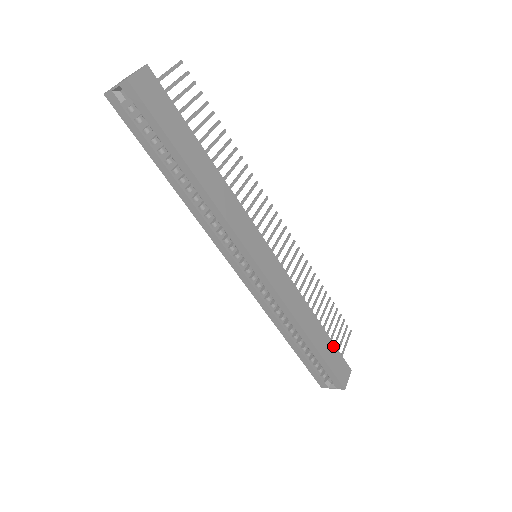
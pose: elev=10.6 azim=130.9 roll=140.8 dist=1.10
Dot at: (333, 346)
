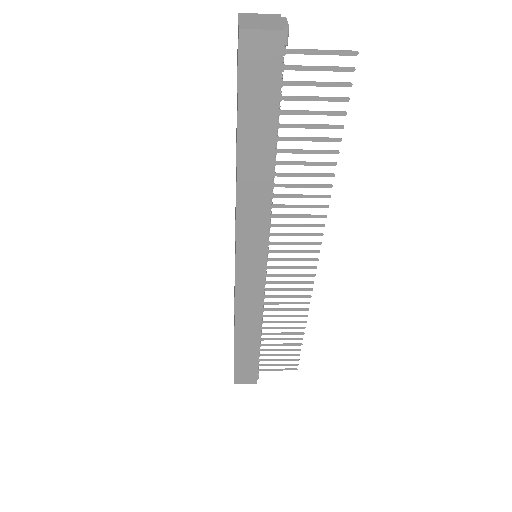
Dot at: (255, 360)
